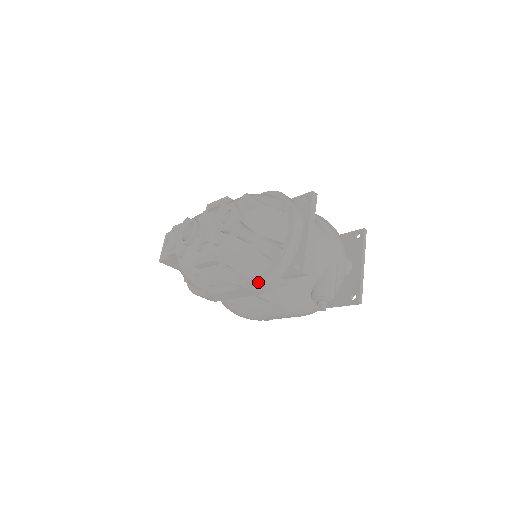
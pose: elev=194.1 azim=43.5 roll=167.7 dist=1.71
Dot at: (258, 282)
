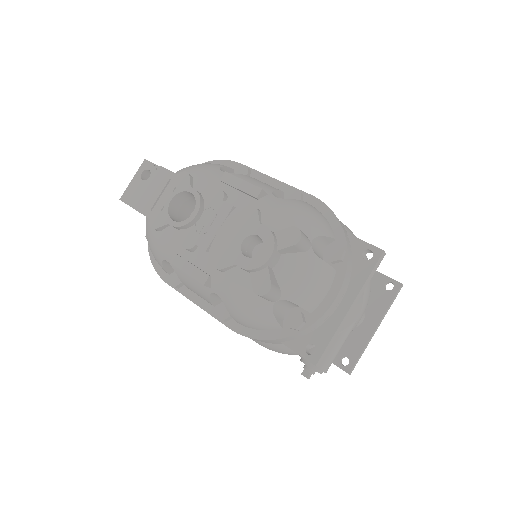
Dot at: (250, 337)
